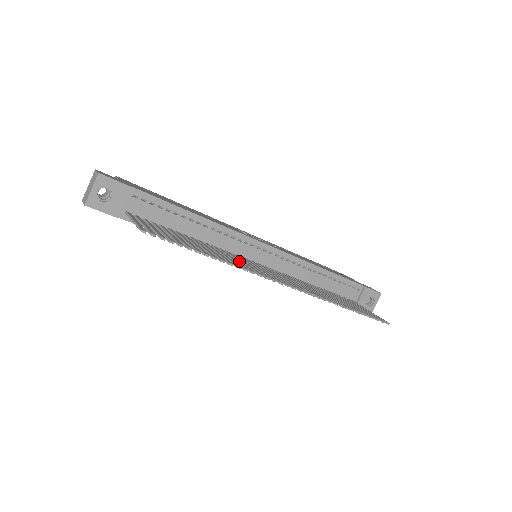
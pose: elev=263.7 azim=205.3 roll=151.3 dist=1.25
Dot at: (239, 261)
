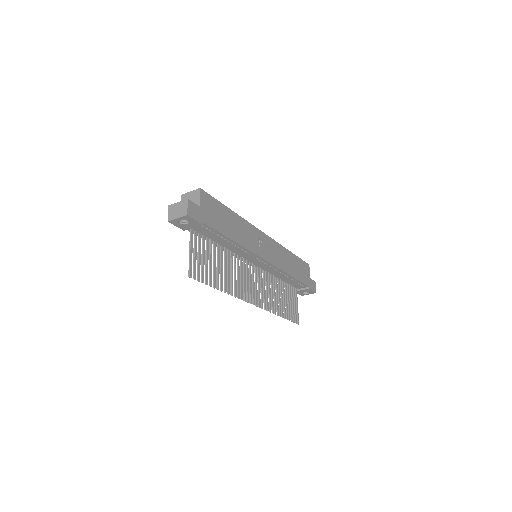
Dot at: (238, 278)
